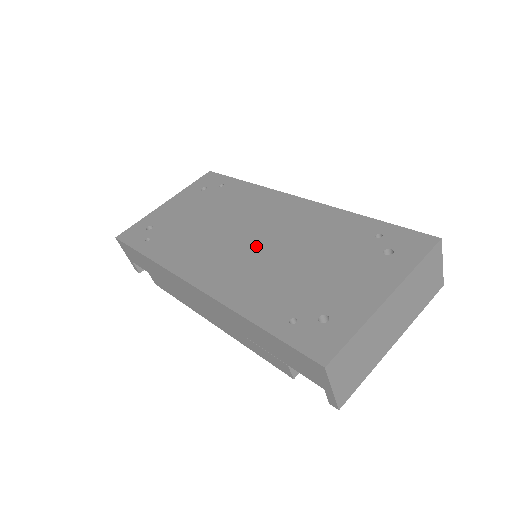
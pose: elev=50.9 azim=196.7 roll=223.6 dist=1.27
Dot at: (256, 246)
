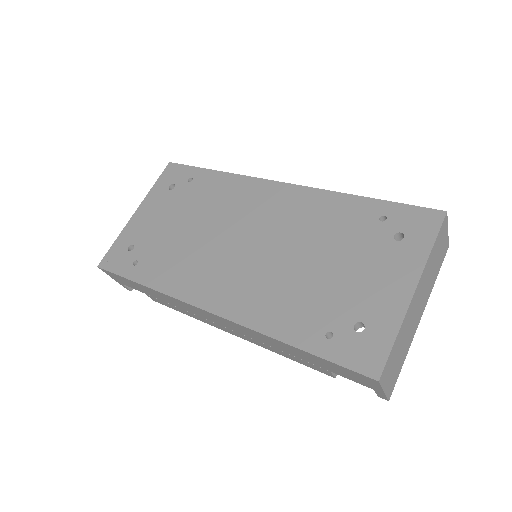
Dot at: (258, 252)
